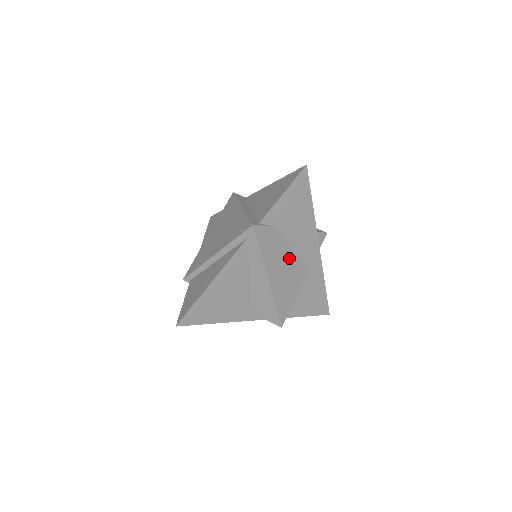
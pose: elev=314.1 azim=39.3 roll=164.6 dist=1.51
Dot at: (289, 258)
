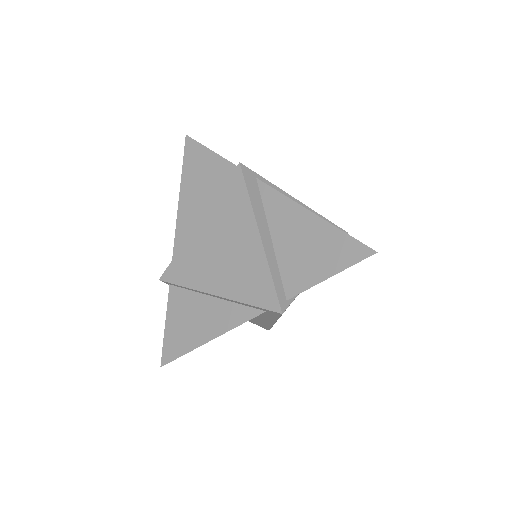
Dot at: occluded
